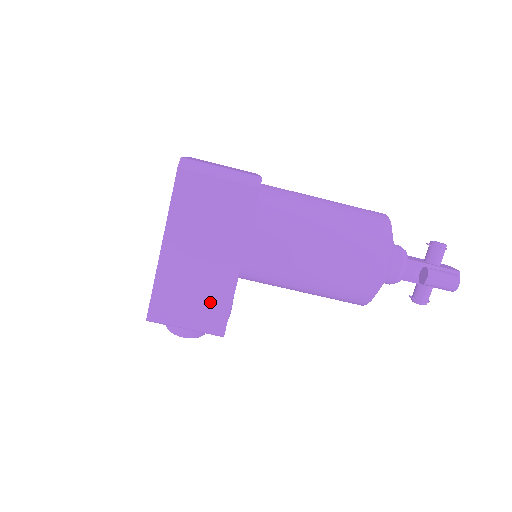
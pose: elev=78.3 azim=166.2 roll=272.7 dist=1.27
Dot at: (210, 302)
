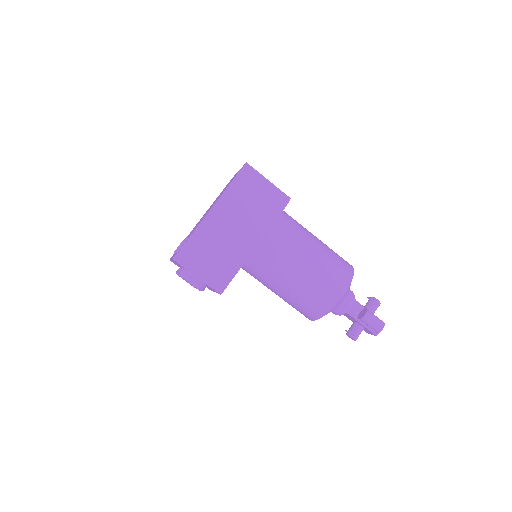
Dot at: (224, 263)
